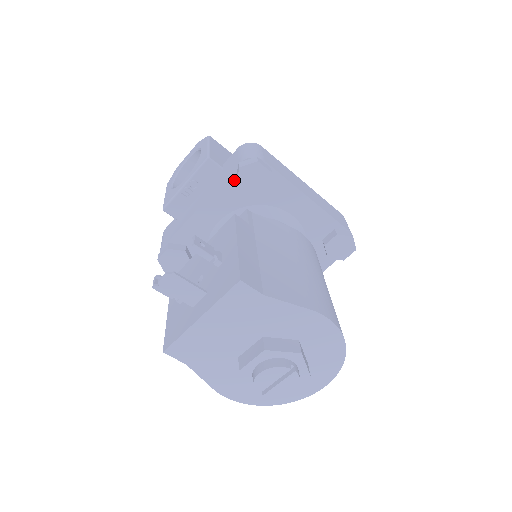
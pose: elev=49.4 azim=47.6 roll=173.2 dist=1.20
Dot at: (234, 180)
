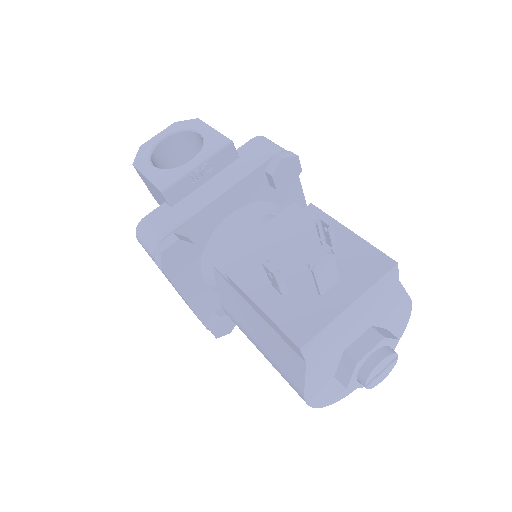
Dot at: (263, 171)
